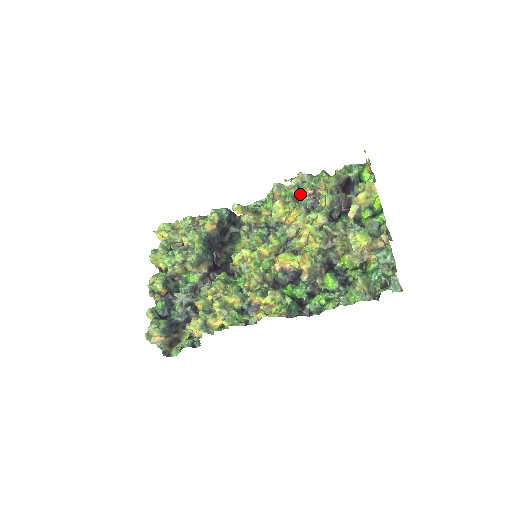
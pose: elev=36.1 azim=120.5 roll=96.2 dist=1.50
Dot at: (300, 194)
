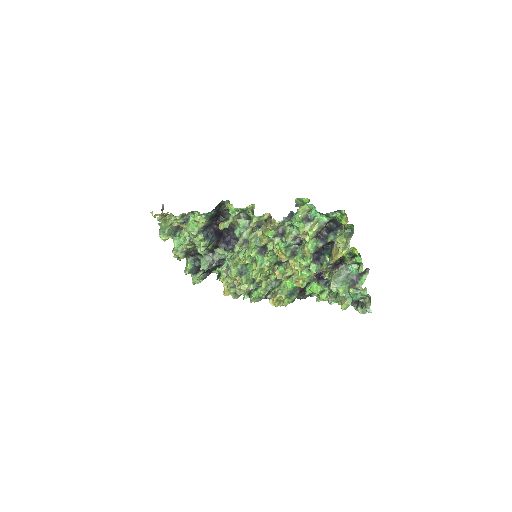
Dot at: (281, 225)
